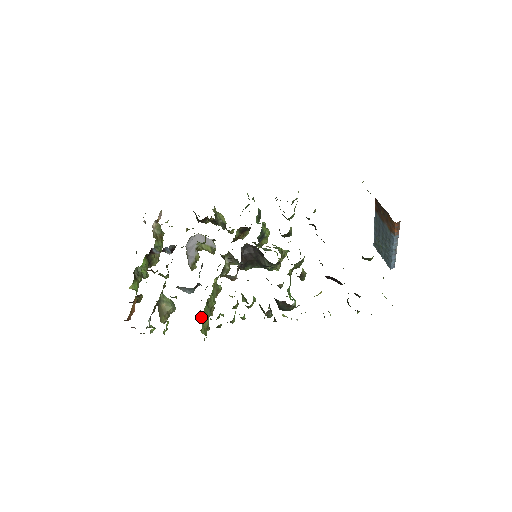
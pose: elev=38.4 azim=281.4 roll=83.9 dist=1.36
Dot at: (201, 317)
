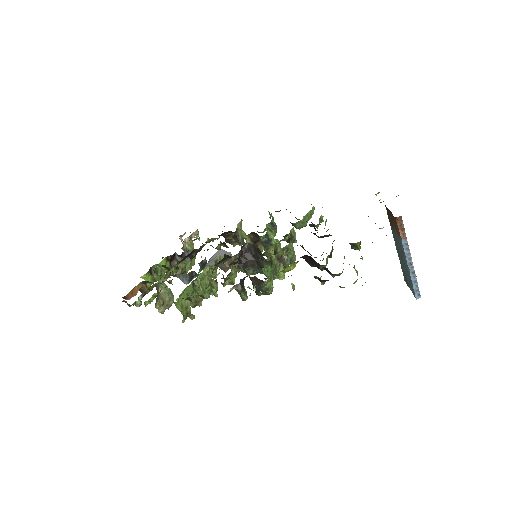
Dot at: occluded
